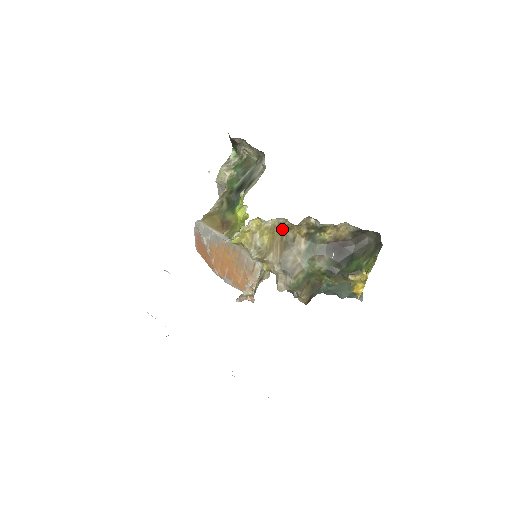
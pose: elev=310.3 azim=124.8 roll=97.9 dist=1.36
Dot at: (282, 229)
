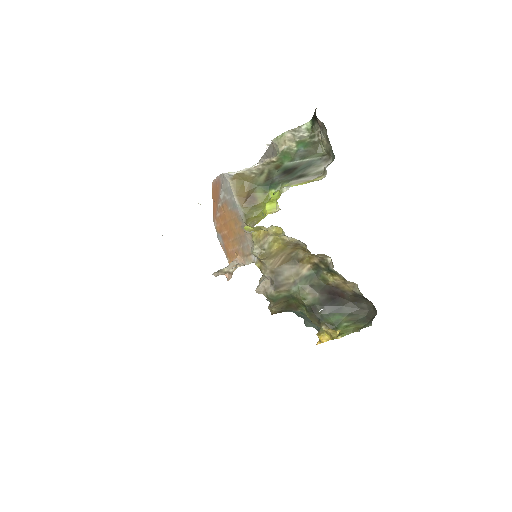
Dot at: (297, 247)
